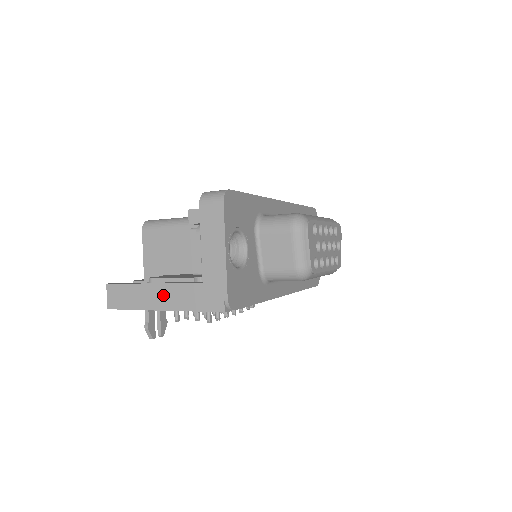
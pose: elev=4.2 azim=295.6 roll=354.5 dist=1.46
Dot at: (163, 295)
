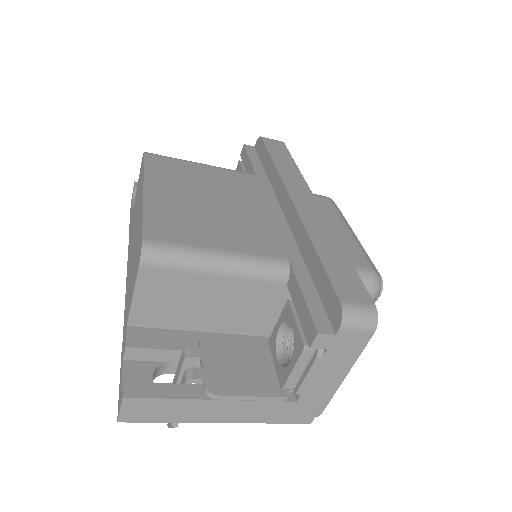
Dot at: (230, 411)
